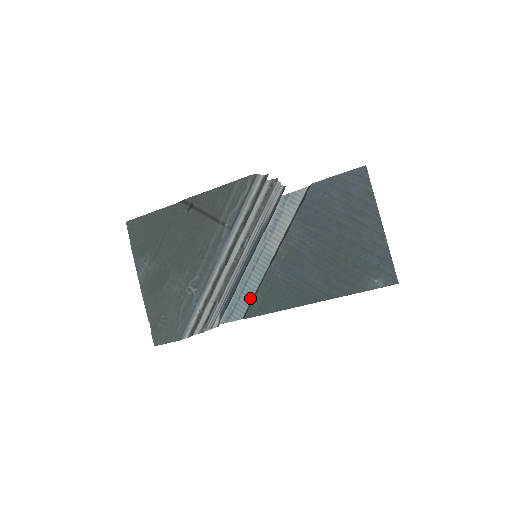
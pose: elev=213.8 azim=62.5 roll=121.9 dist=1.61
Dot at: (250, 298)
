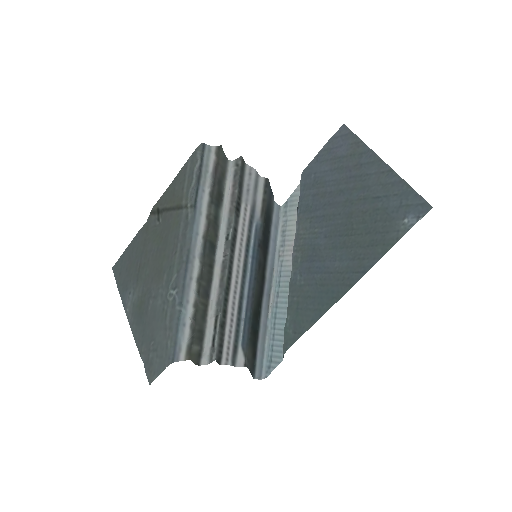
Dot at: occluded
